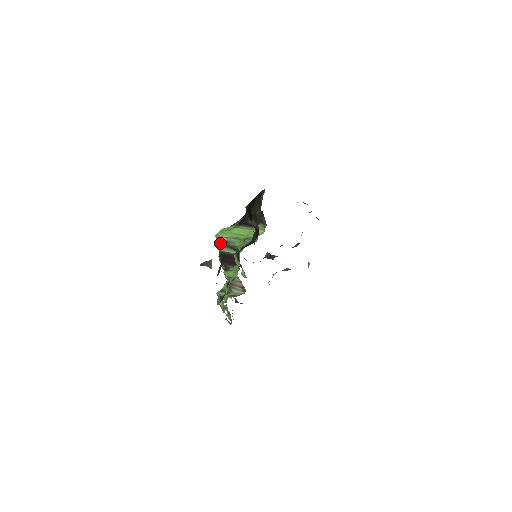
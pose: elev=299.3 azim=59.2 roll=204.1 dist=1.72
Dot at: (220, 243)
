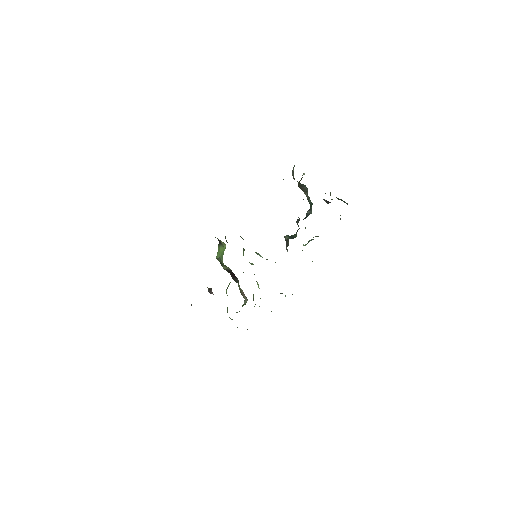
Dot at: occluded
